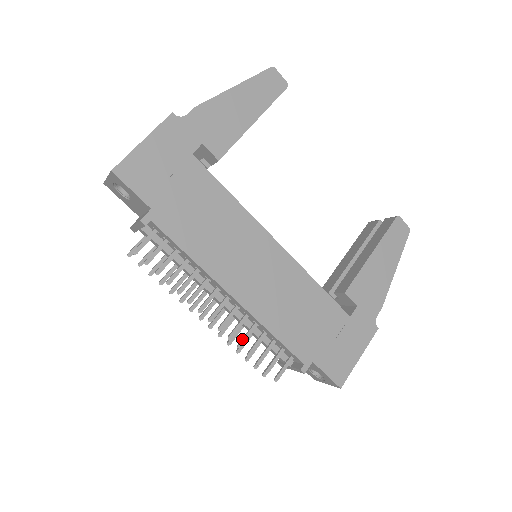
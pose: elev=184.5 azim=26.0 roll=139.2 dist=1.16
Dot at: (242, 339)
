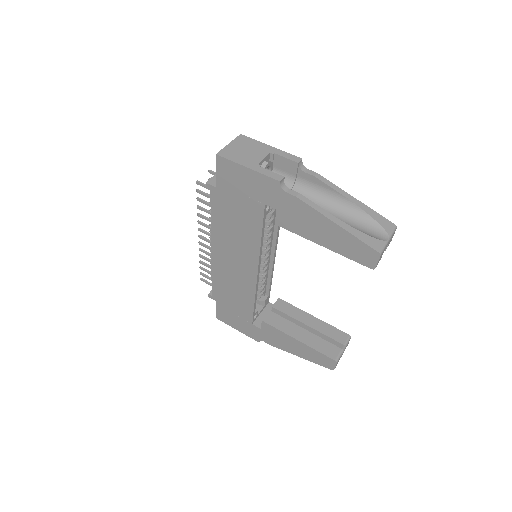
Dot at: (204, 257)
